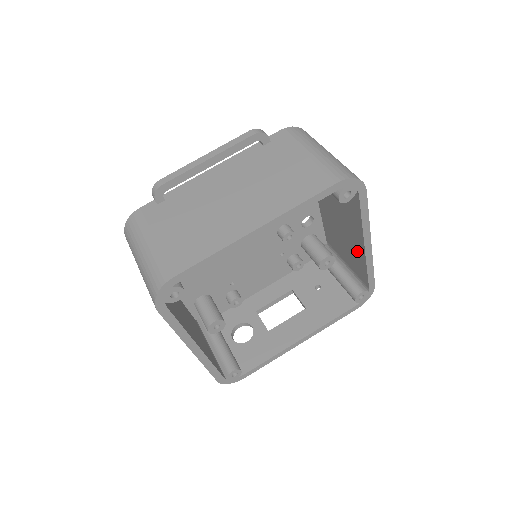
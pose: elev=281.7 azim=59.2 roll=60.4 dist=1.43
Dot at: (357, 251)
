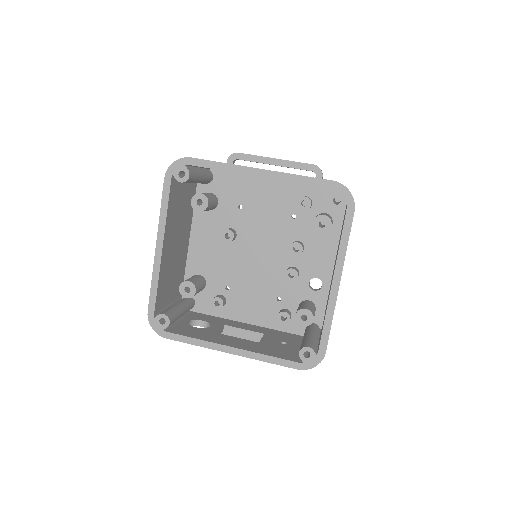
Dot at: occluded
